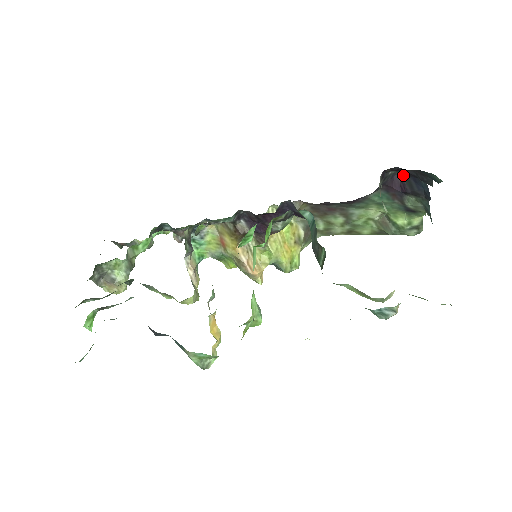
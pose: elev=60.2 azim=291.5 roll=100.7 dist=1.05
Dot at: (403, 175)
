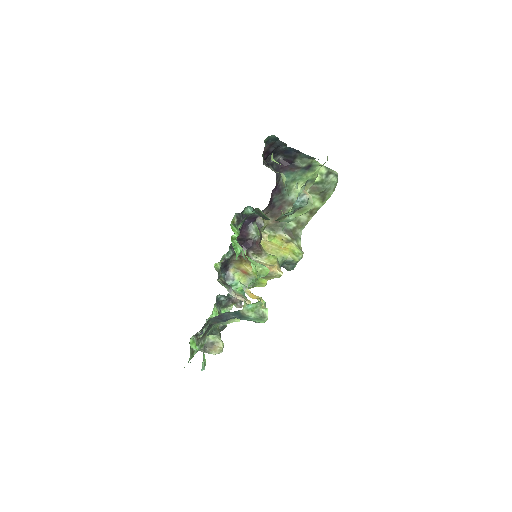
Dot at: (282, 157)
